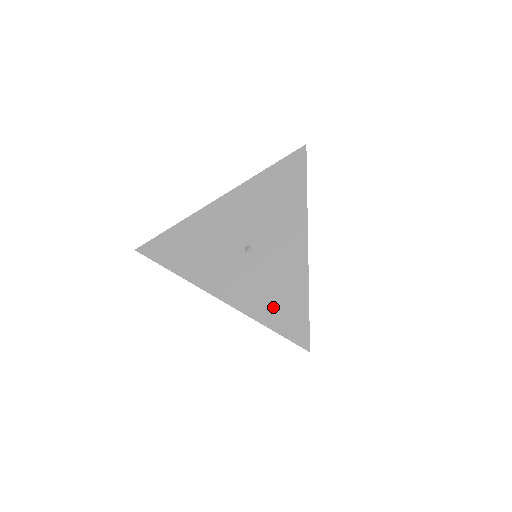
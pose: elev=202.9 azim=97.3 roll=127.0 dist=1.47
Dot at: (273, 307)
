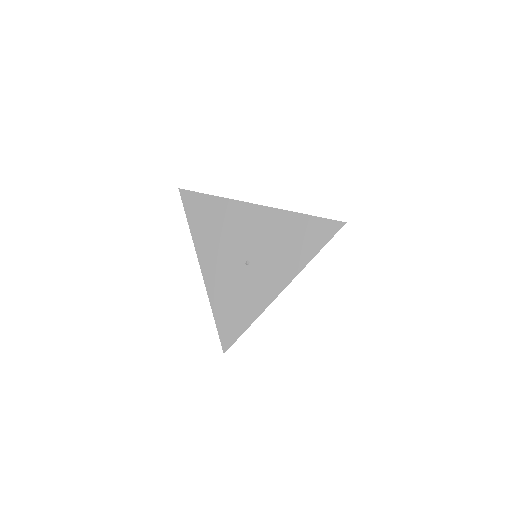
Dot at: occluded
